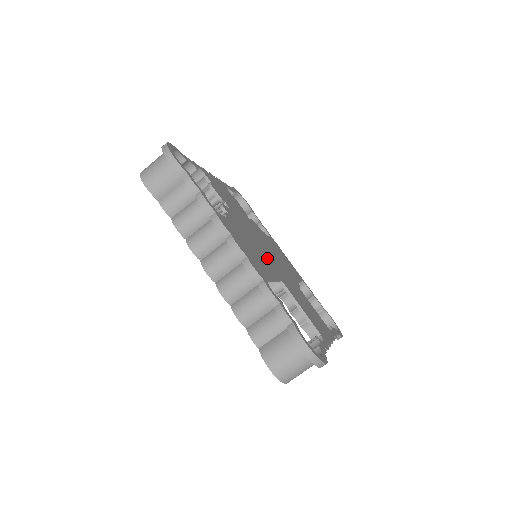
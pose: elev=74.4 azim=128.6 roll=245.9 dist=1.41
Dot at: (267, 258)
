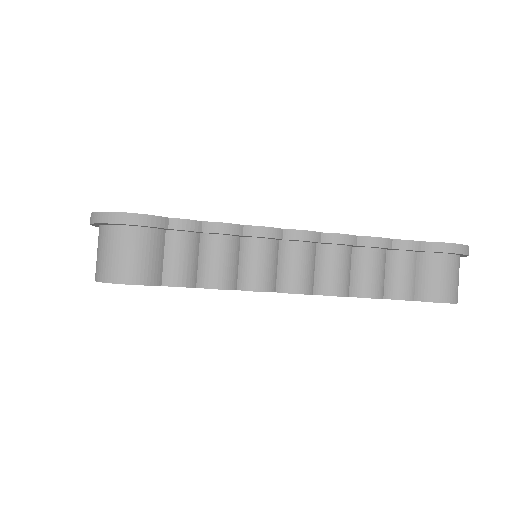
Dot at: occluded
